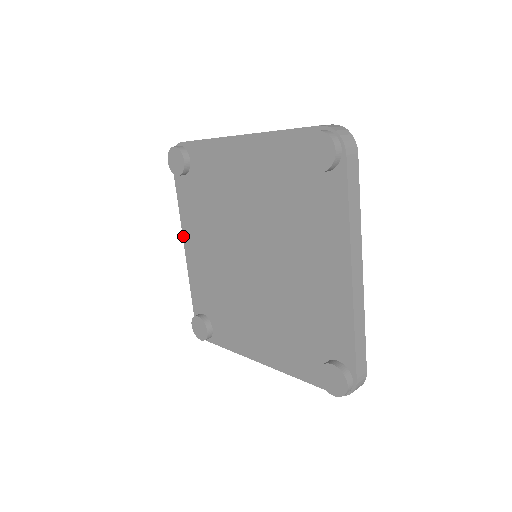
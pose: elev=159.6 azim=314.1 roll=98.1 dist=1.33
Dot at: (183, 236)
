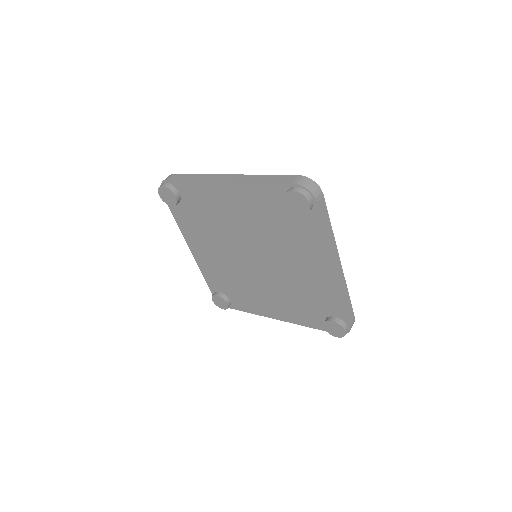
Dot at: (187, 243)
